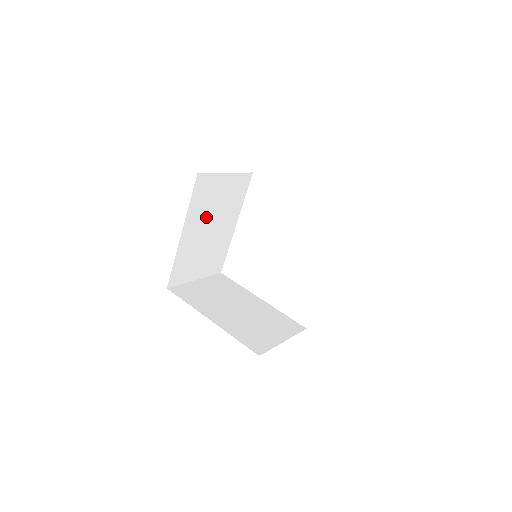
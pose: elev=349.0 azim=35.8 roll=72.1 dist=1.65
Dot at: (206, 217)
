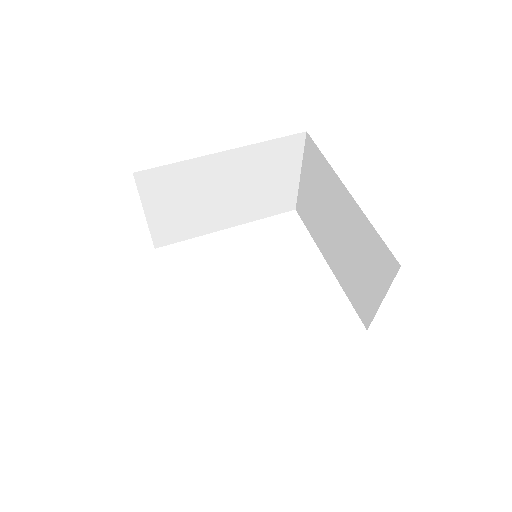
Dot at: (244, 177)
